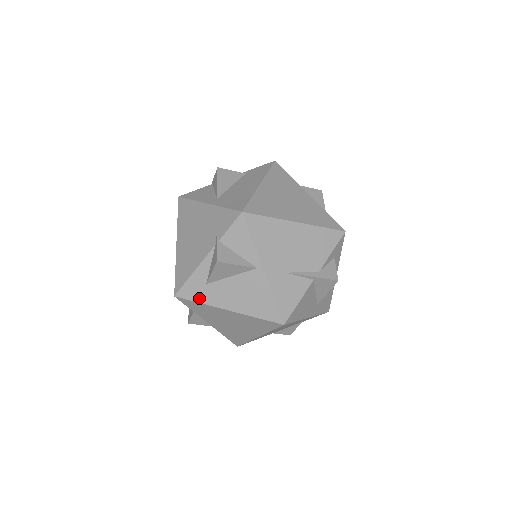
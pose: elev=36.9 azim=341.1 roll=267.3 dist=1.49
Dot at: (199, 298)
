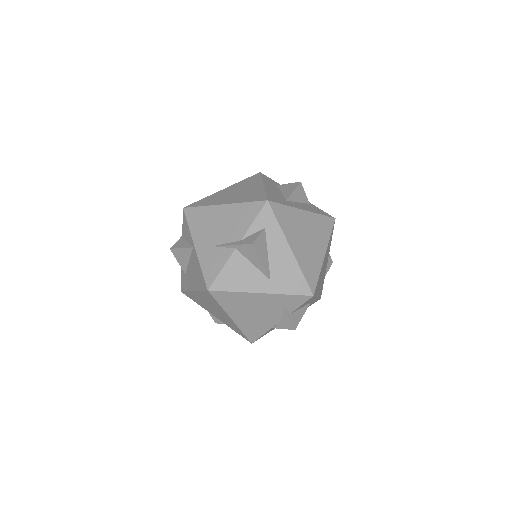
Dot at: (186, 287)
